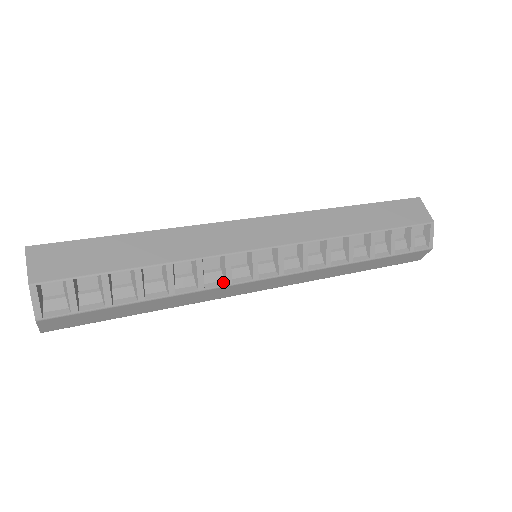
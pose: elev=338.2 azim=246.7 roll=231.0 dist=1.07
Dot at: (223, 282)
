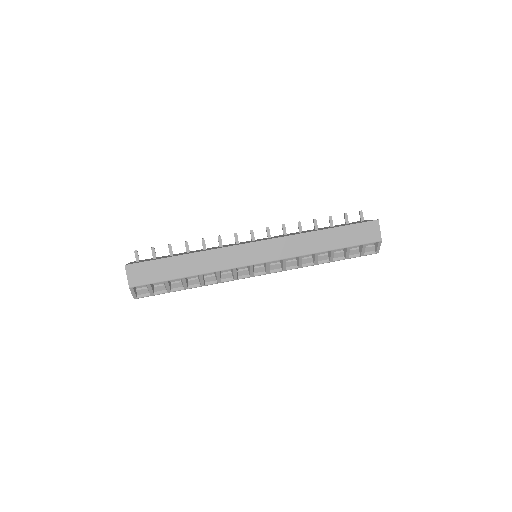
Dot at: (232, 278)
